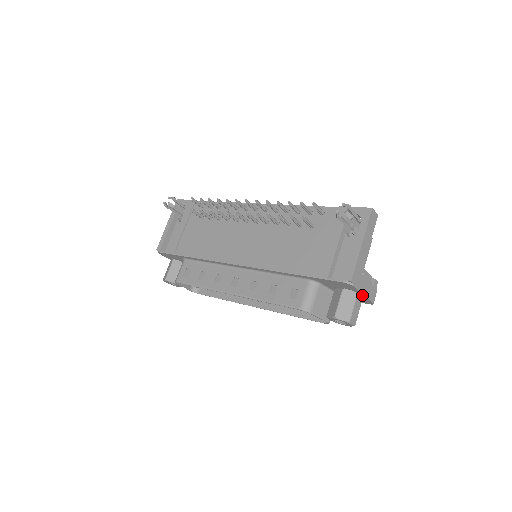
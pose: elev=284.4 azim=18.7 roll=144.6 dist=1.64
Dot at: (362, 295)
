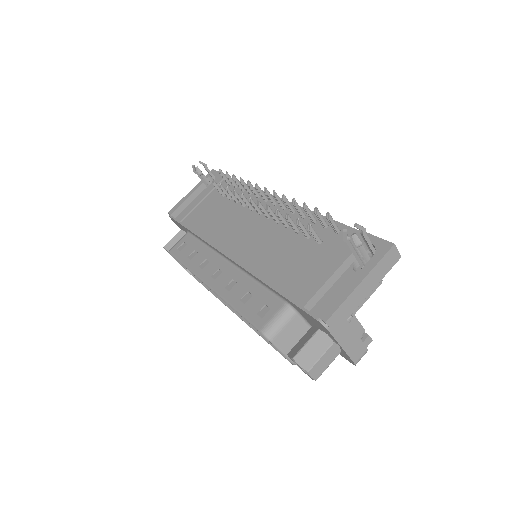
Dot at: (341, 347)
